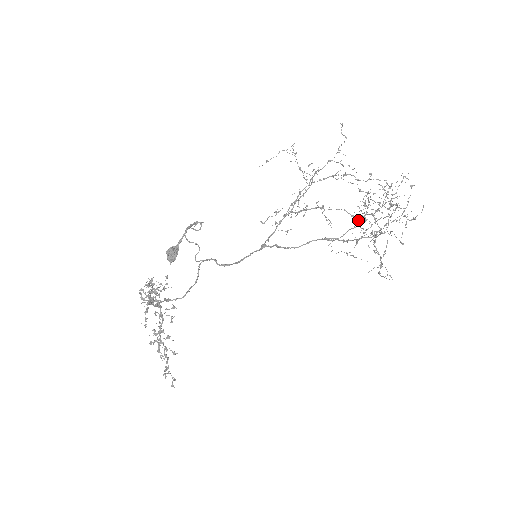
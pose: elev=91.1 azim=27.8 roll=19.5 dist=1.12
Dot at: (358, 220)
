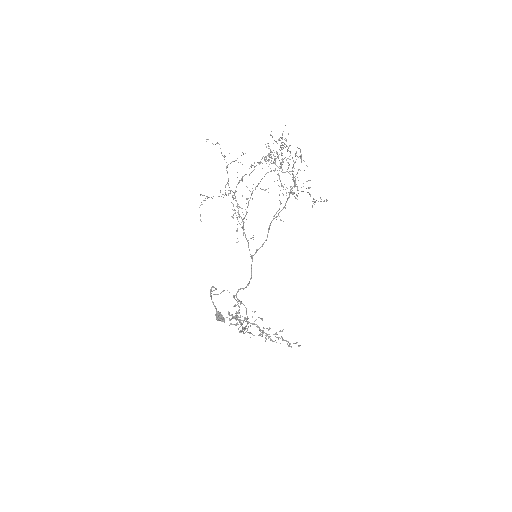
Dot at: occluded
